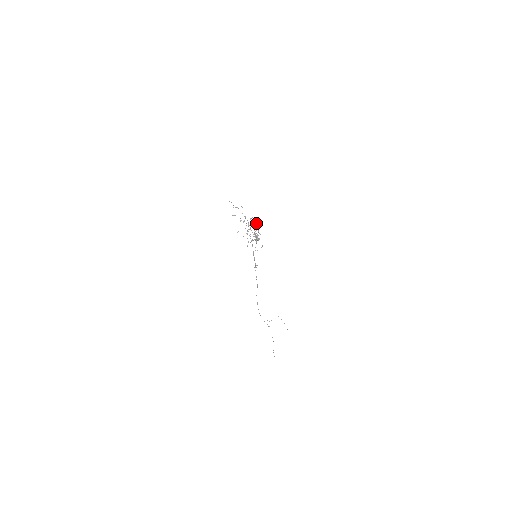
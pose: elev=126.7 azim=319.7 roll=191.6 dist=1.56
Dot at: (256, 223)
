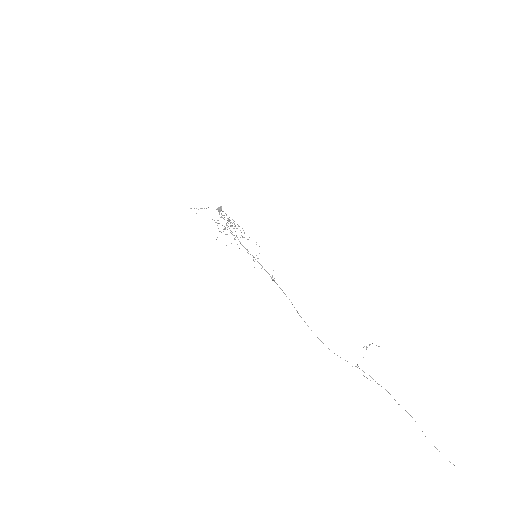
Dot at: occluded
